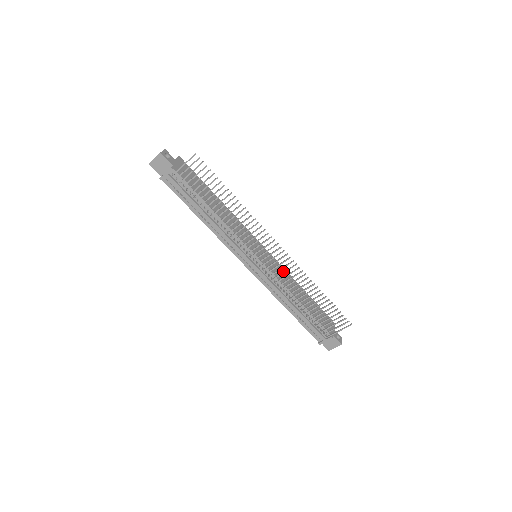
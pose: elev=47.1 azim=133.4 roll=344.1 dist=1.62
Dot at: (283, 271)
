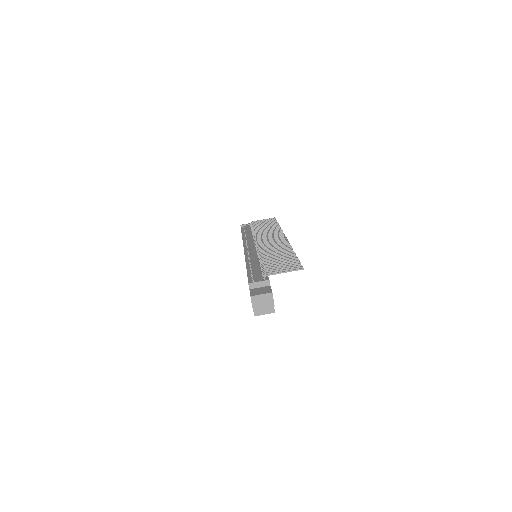
Dot at: occluded
